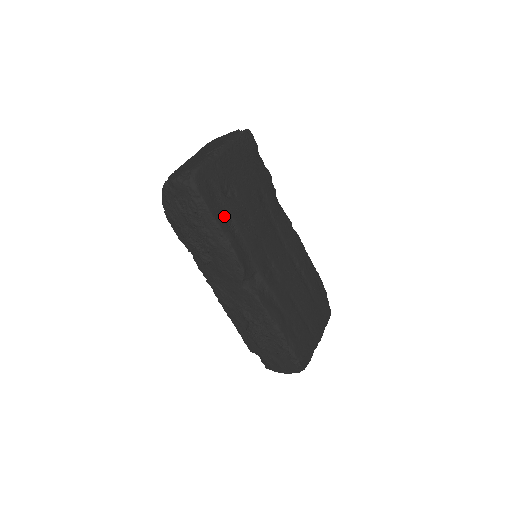
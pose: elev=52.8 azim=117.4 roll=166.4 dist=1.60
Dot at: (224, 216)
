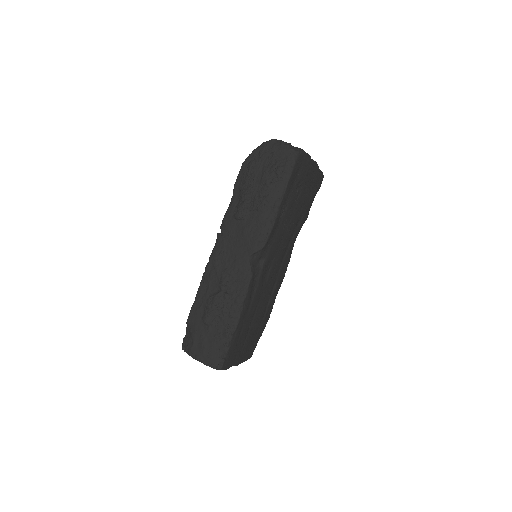
Dot at: (287, 198)
